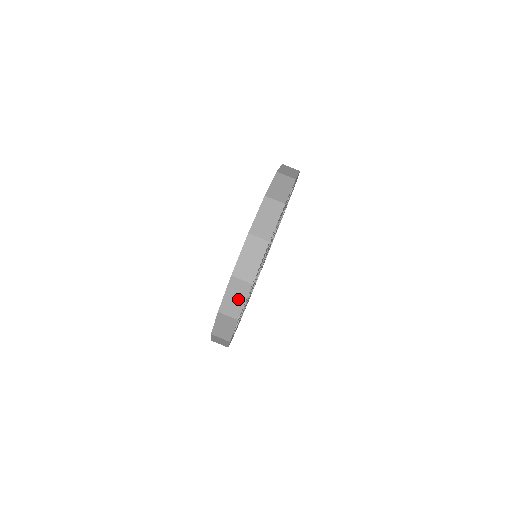
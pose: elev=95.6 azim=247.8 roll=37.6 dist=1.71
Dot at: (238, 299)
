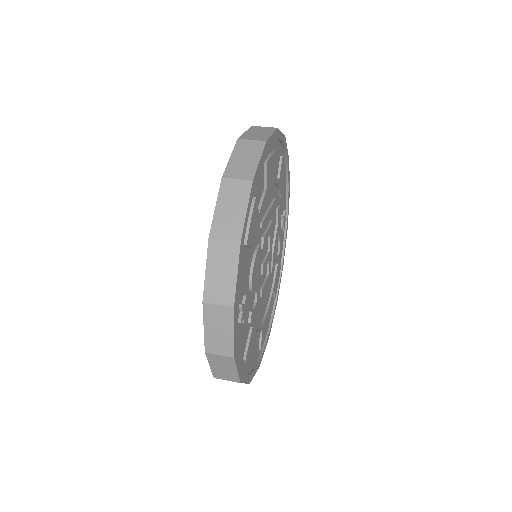
Dot at: (226, 272)
